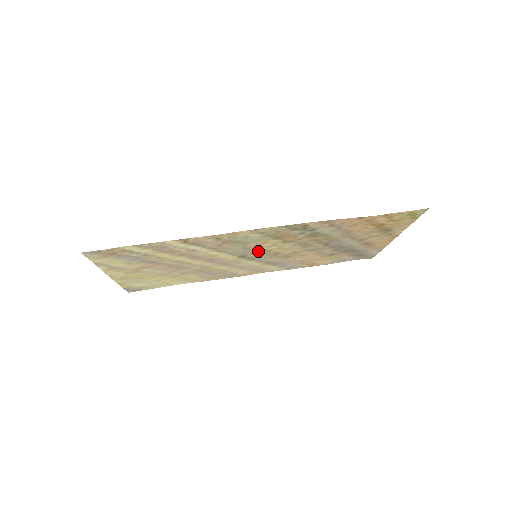
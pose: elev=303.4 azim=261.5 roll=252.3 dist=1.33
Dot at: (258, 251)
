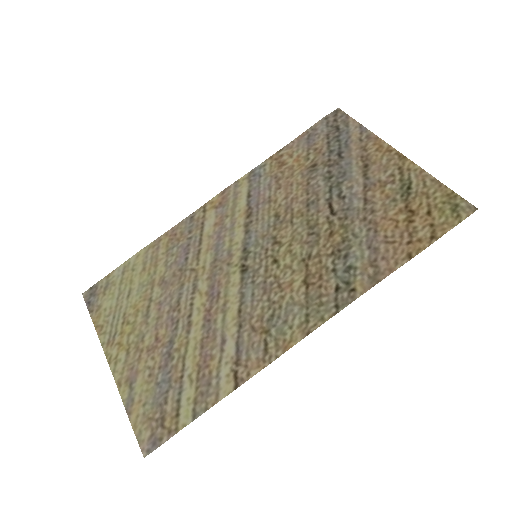
Dot at: (268, 268)
